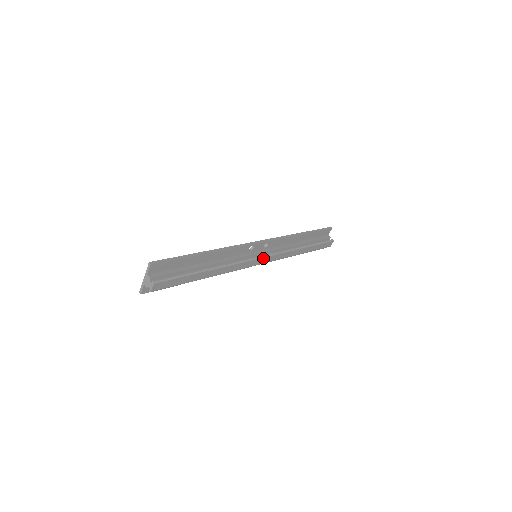
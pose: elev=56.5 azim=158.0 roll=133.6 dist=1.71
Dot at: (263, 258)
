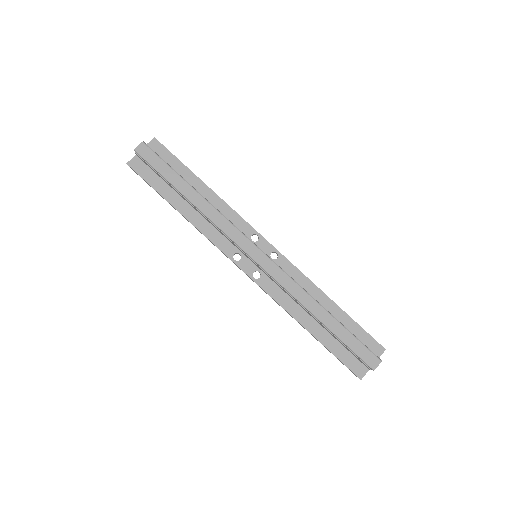
Dot at: (261, 253)
